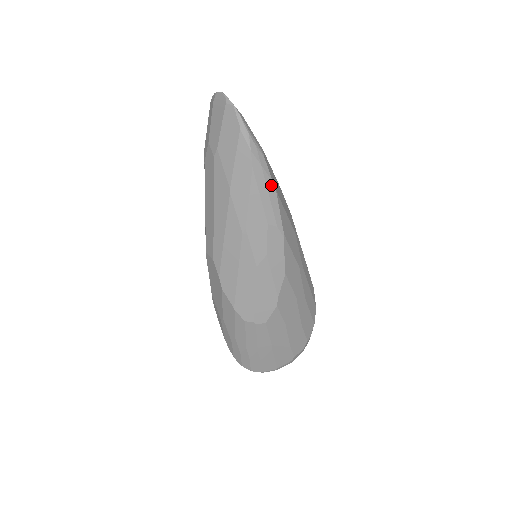
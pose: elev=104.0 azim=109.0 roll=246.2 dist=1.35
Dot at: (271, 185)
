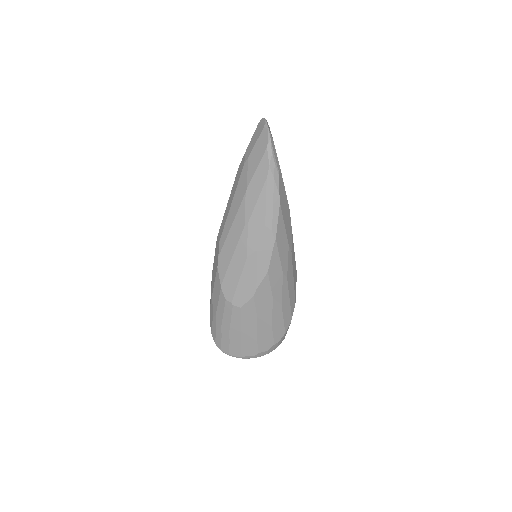
Dot at: (277, 197)
